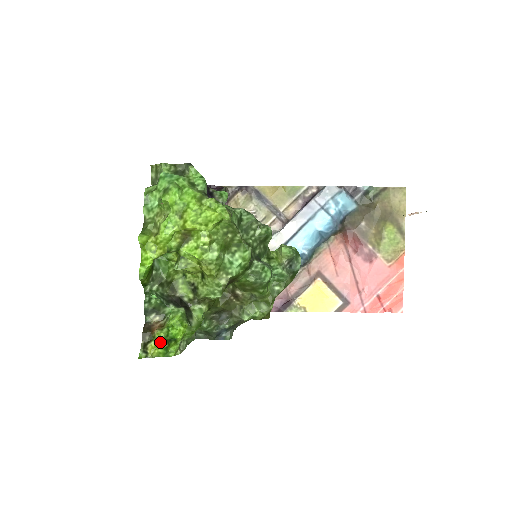
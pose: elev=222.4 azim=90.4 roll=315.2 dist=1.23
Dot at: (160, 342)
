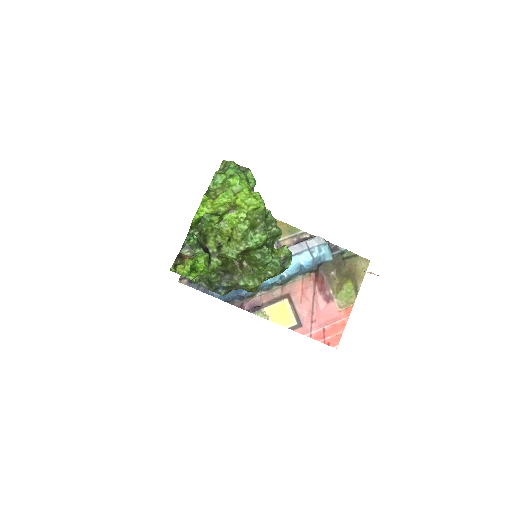
Dot at: (188, 266)
